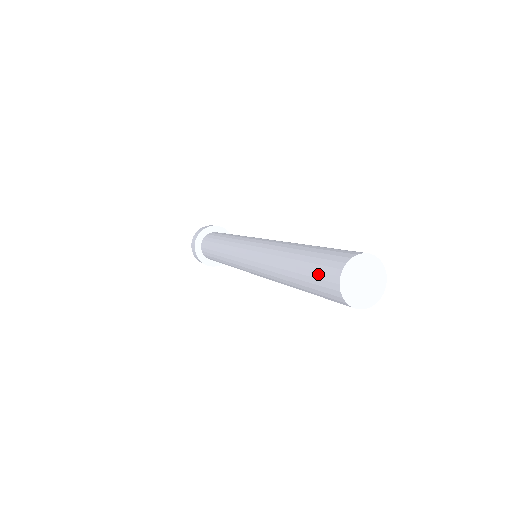
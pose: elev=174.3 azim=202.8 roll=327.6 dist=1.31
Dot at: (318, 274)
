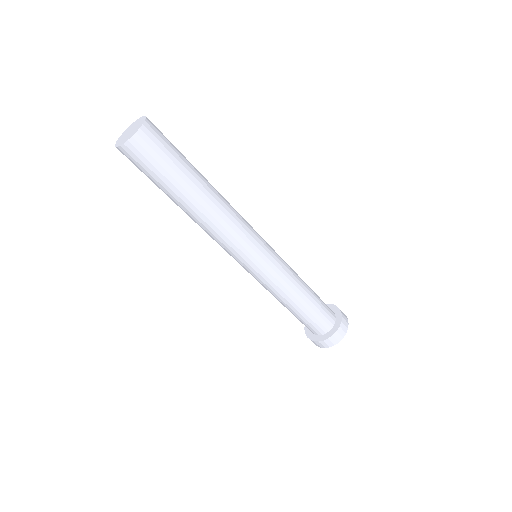
Dot at: occluded
